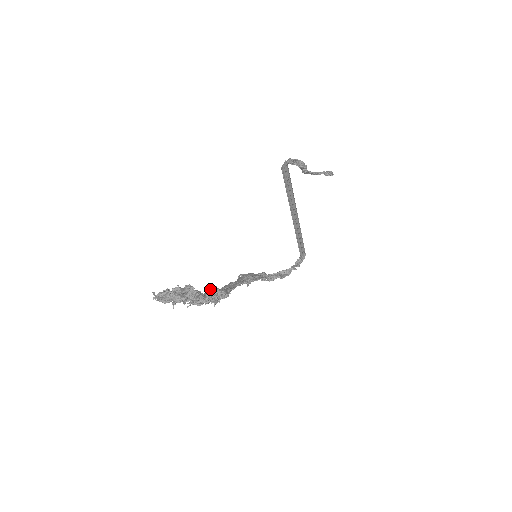
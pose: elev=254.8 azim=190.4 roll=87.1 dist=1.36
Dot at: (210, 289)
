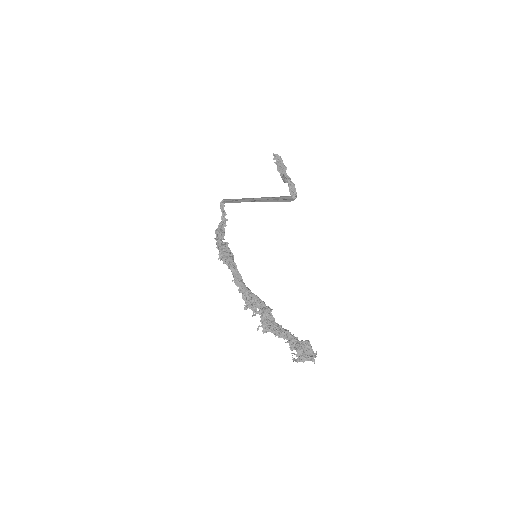
Dot at: (266, 311)
